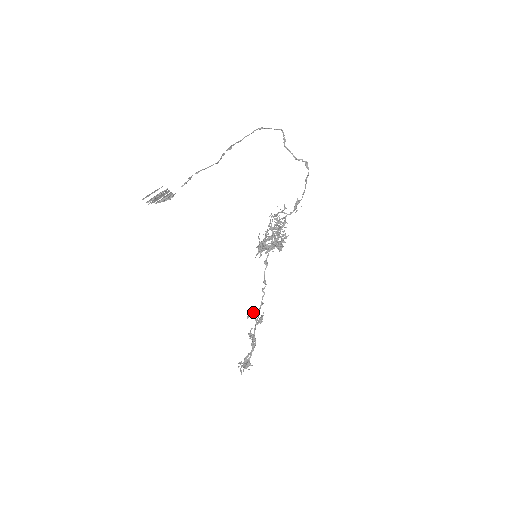
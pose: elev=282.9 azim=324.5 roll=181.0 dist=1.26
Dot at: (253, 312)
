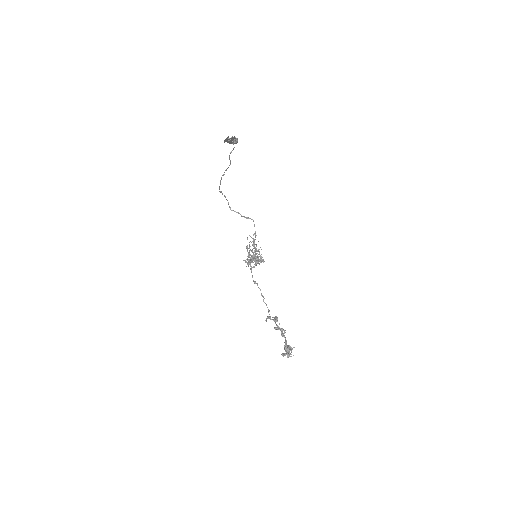
Dot at: (267, 316)
